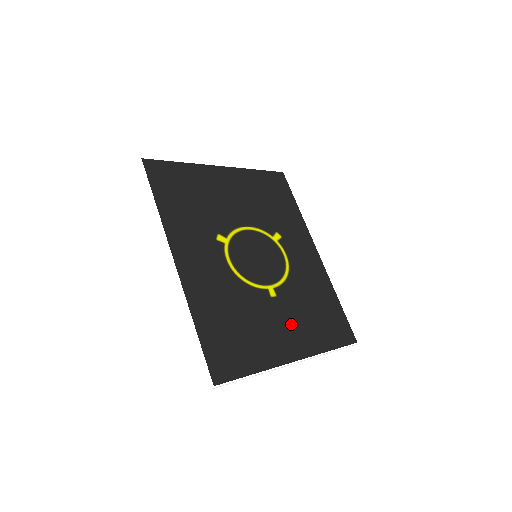
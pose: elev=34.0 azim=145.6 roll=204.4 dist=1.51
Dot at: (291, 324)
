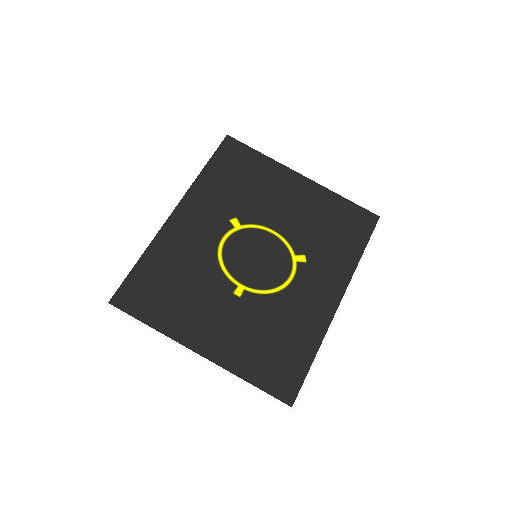
Dot at: (229, 327)
